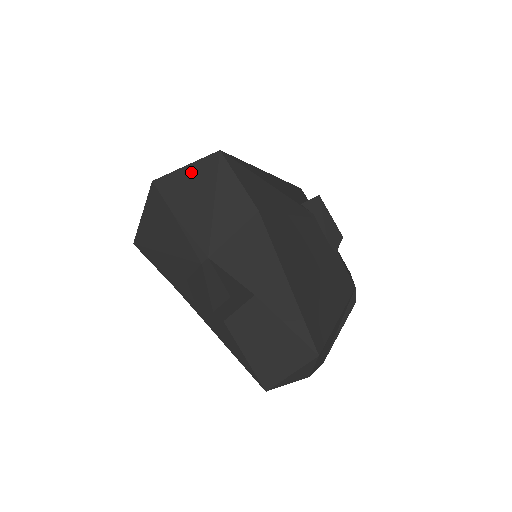
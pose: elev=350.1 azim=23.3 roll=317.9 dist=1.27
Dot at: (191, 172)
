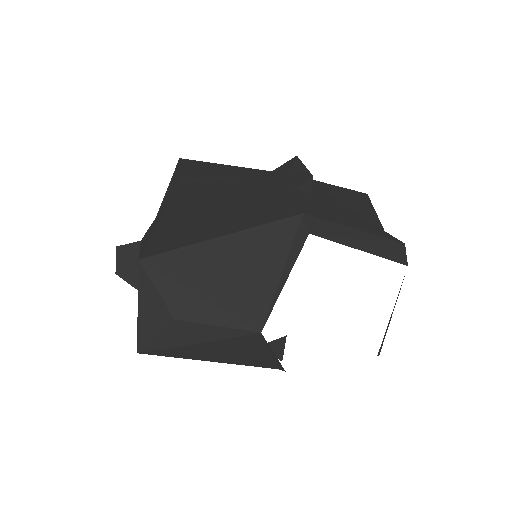
Dot at: occluded
